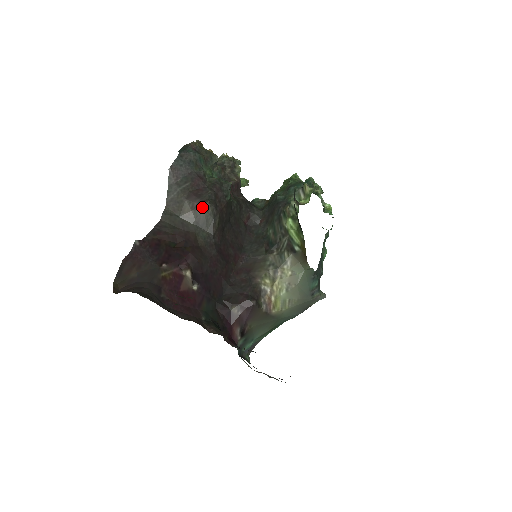
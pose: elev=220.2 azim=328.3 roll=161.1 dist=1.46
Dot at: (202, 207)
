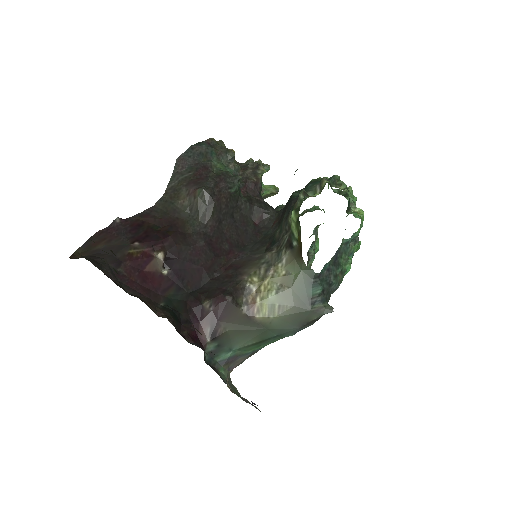
Dot at: (196, 193)
